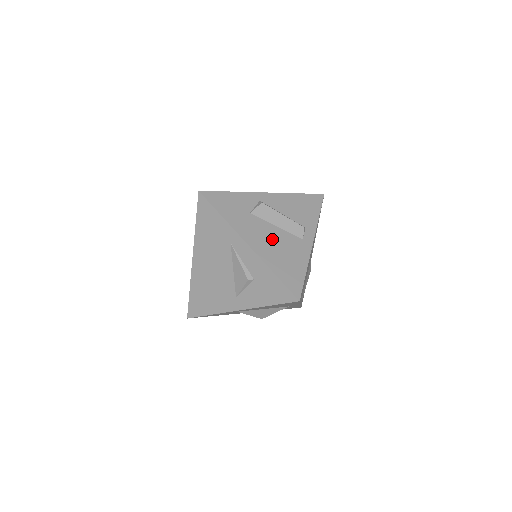
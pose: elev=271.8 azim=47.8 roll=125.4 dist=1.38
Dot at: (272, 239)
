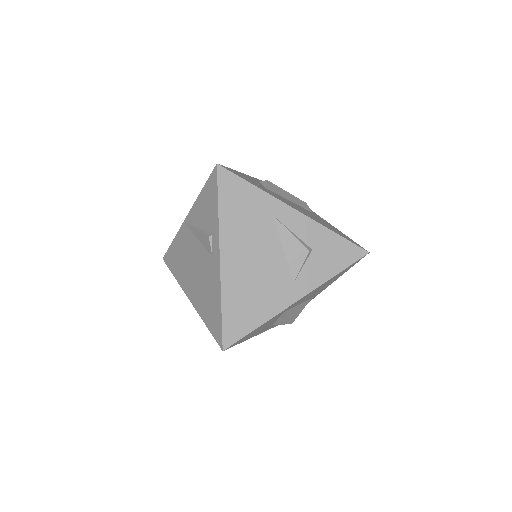
Dot at: (301, 209)
